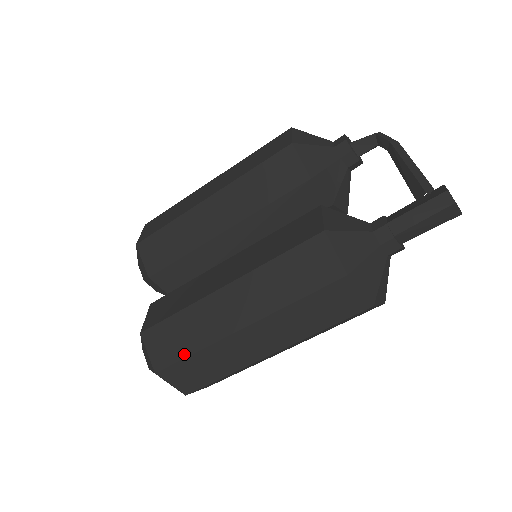
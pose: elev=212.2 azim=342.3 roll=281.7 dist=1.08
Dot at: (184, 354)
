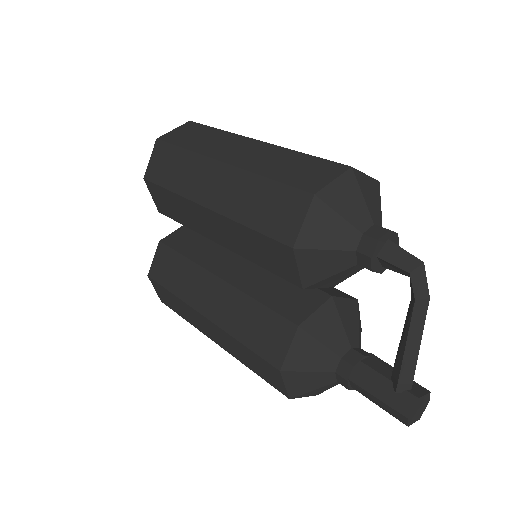
Dot at: (179, 314)
